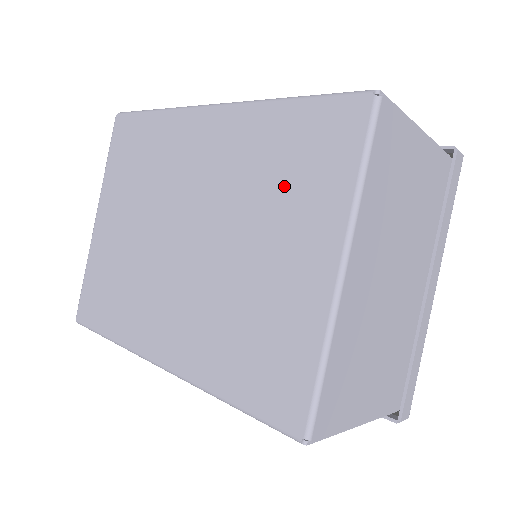
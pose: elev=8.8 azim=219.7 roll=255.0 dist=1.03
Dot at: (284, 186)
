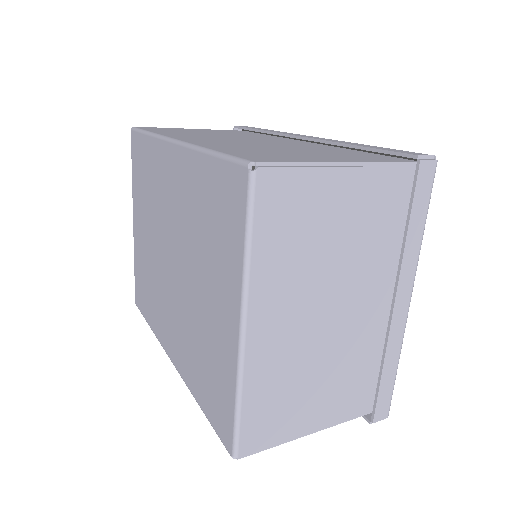
Dot at: (210, 239)
